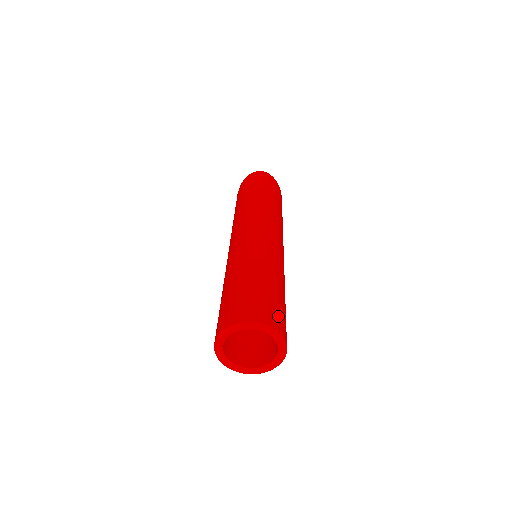
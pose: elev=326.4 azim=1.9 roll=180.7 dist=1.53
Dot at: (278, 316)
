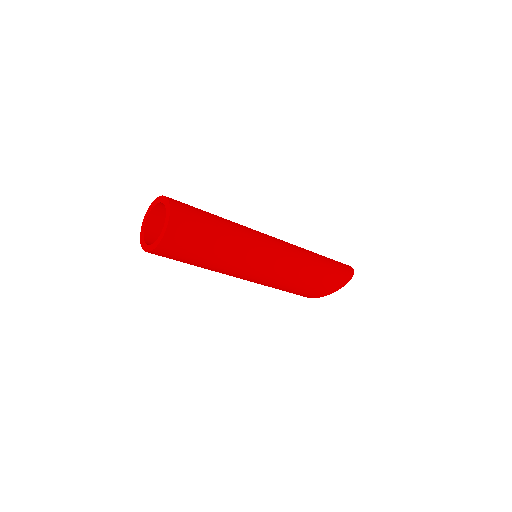
Dot at: (186, 212)
